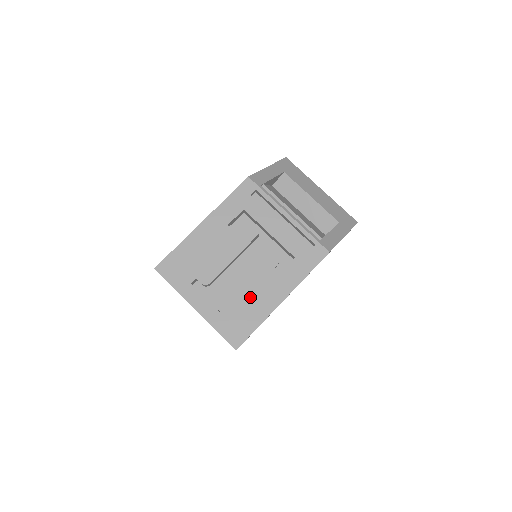
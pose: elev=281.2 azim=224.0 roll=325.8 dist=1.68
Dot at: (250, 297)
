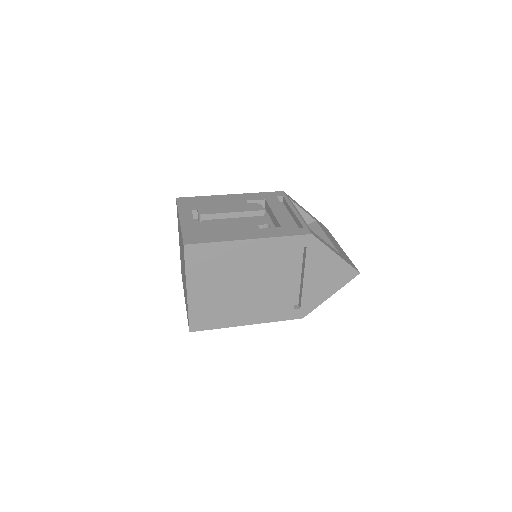
Dot at: (225, 229)
